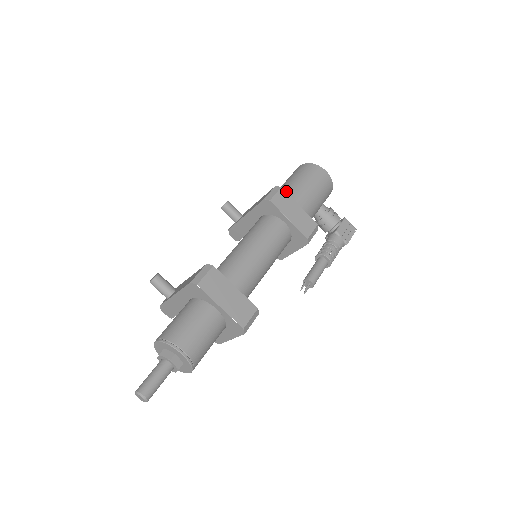
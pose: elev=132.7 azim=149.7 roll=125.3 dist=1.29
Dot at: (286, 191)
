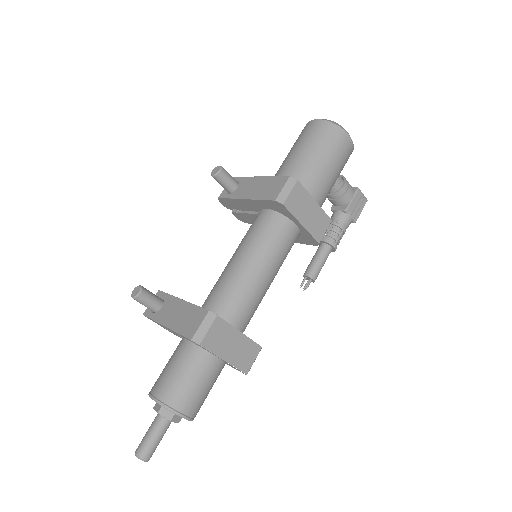
Dot at: (300, 175)
